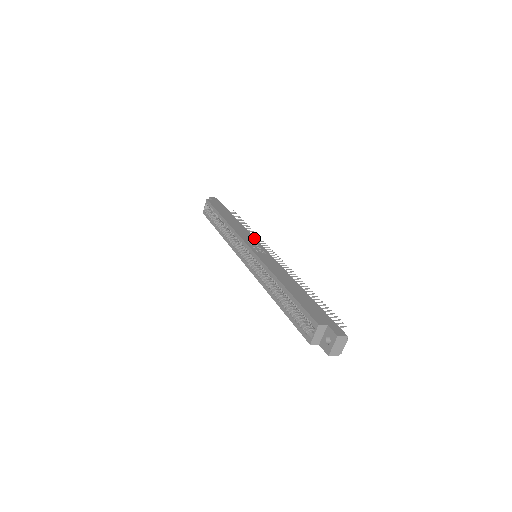
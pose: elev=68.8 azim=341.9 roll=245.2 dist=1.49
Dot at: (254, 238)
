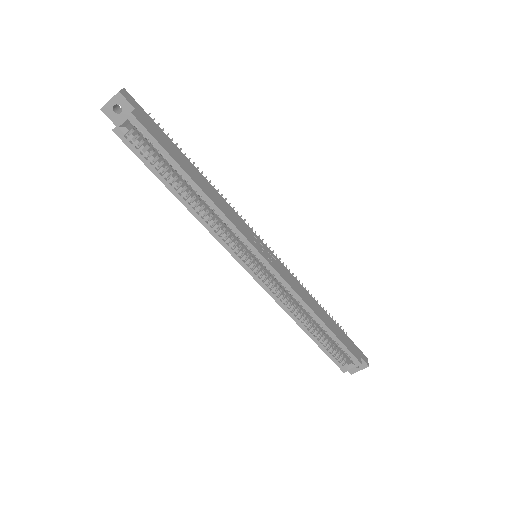
Dot at: occluded
